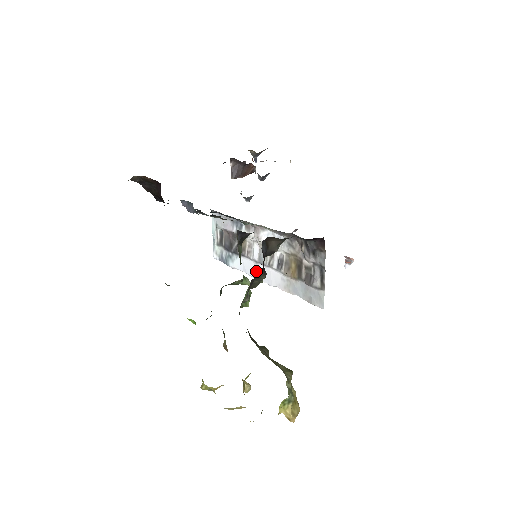
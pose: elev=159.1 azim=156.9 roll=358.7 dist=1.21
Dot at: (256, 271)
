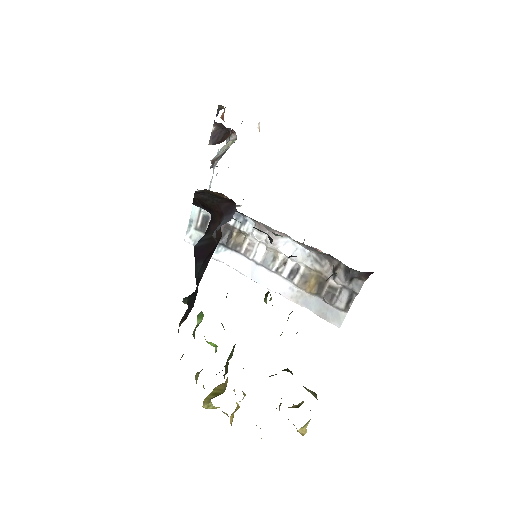
Dot at: (253, 272)
